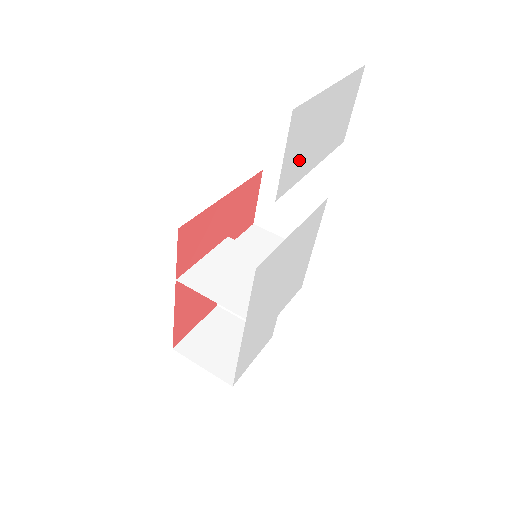
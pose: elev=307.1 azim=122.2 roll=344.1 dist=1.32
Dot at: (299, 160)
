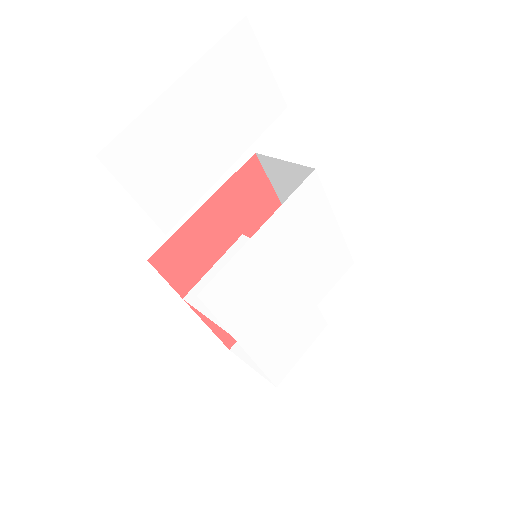
Dot at: (178, 180)
